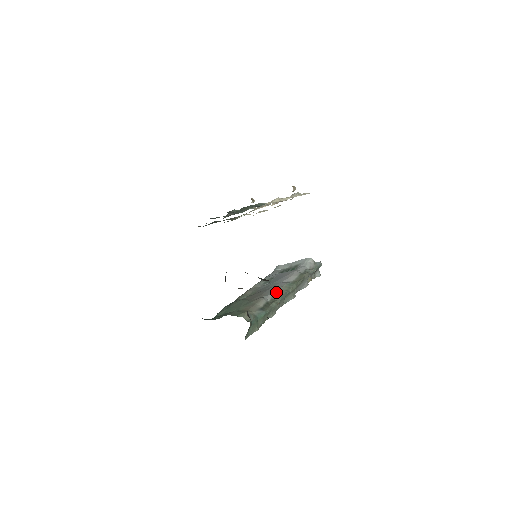
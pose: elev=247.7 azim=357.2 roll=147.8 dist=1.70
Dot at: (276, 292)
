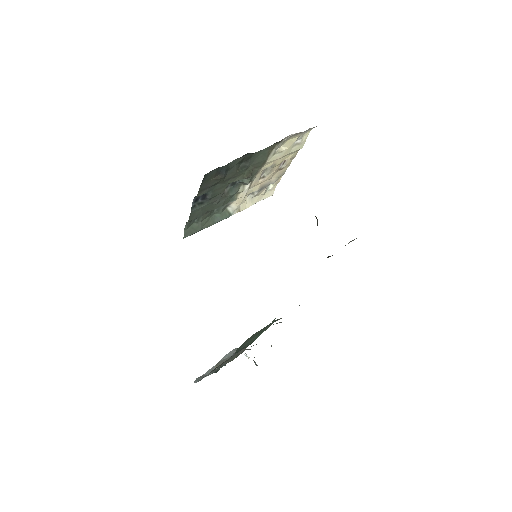
Dot at: occluded
